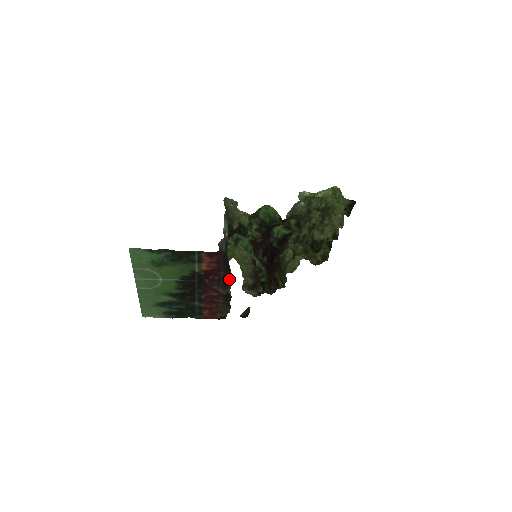
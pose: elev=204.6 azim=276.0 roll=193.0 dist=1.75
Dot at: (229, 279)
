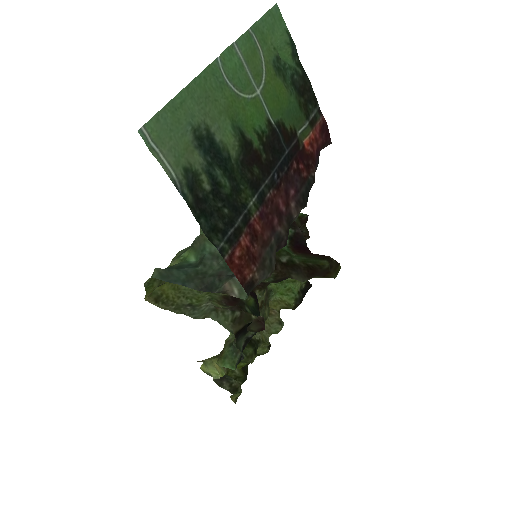
Dot at: (307, 196)
